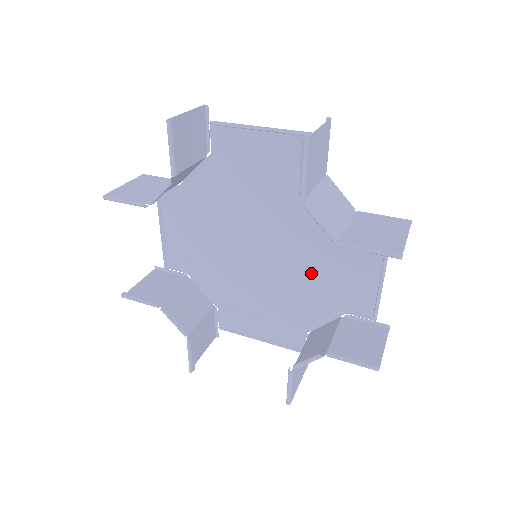
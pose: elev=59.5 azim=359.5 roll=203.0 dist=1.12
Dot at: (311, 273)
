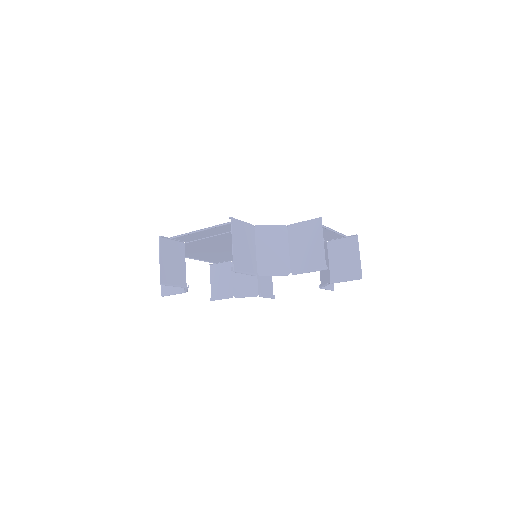
Dot at: occluded
